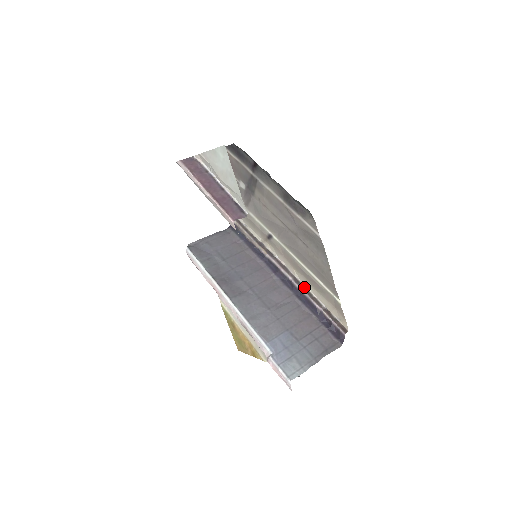
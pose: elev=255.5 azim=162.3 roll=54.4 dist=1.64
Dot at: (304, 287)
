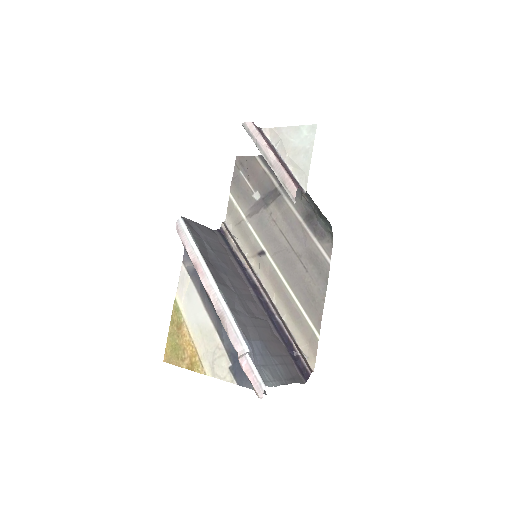
Dot at: (279, 314)
